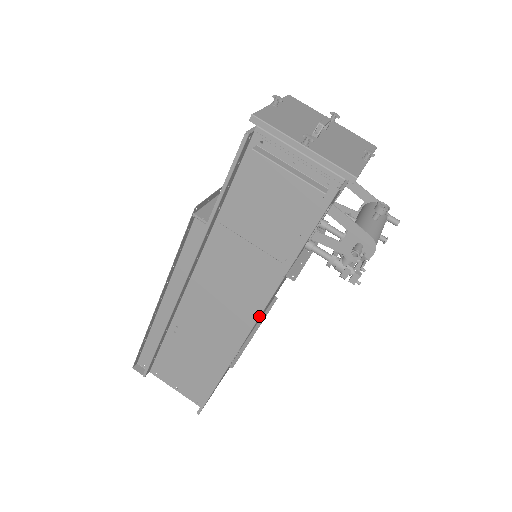
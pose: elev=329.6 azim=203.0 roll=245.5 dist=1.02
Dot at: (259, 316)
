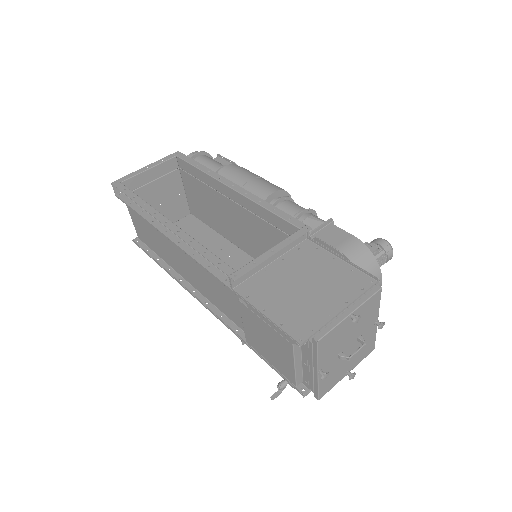
Dot at: occluded
